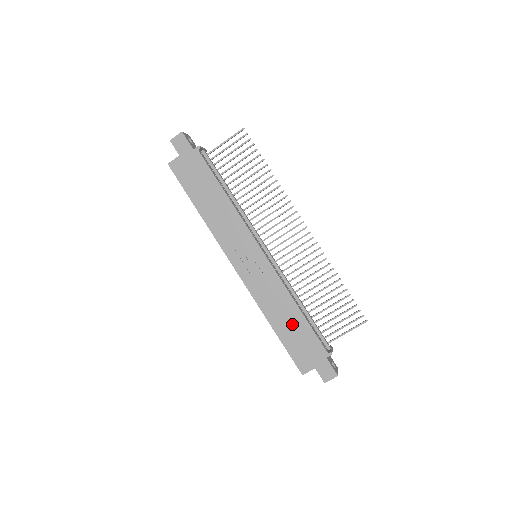
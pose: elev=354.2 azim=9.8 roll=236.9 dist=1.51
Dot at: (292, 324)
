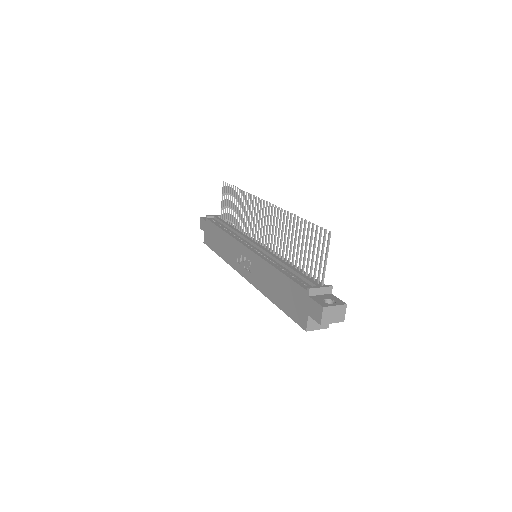
Dot at: (280, 287)
